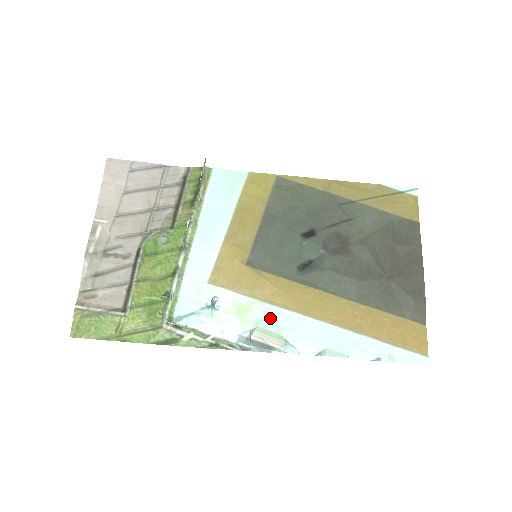
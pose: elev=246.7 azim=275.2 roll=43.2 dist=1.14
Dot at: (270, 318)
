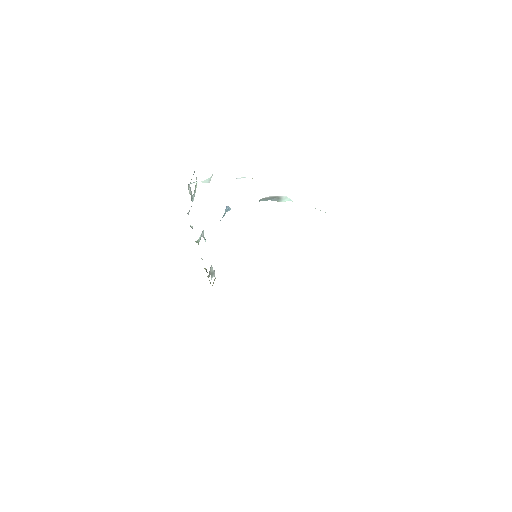
Dot at: occluded
